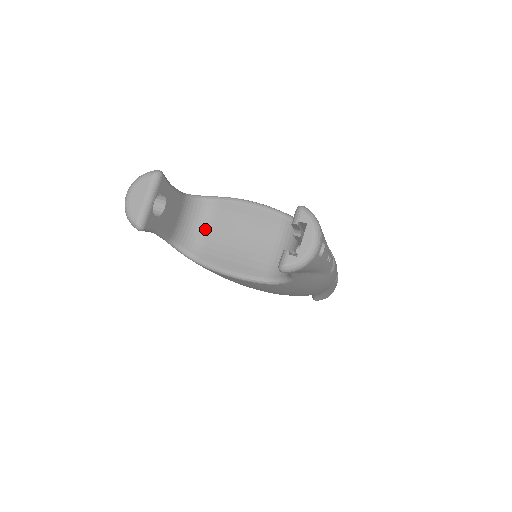
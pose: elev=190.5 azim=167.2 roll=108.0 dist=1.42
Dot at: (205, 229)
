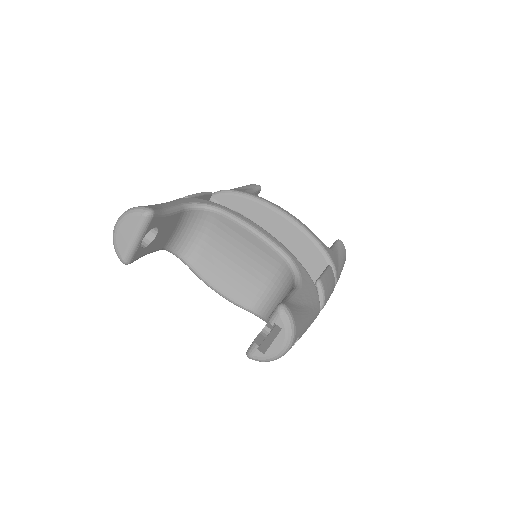
Dot at: (203, 237)
